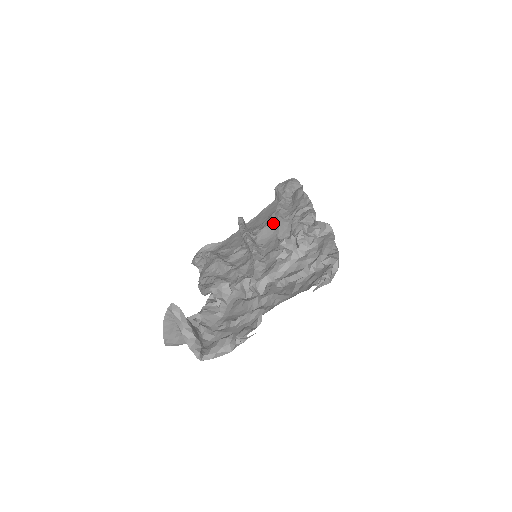
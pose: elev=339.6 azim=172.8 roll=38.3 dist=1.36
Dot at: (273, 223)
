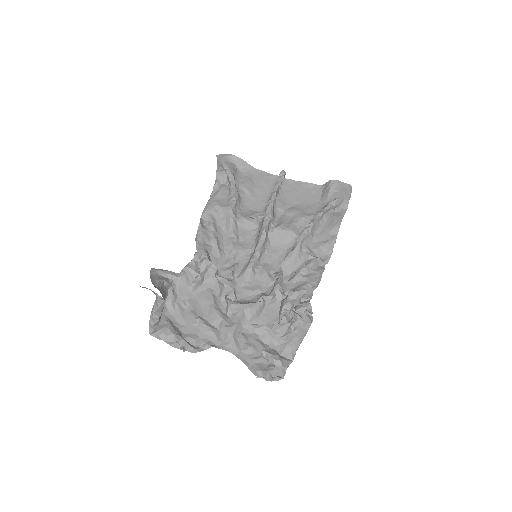
Dot at: (293, 236)
